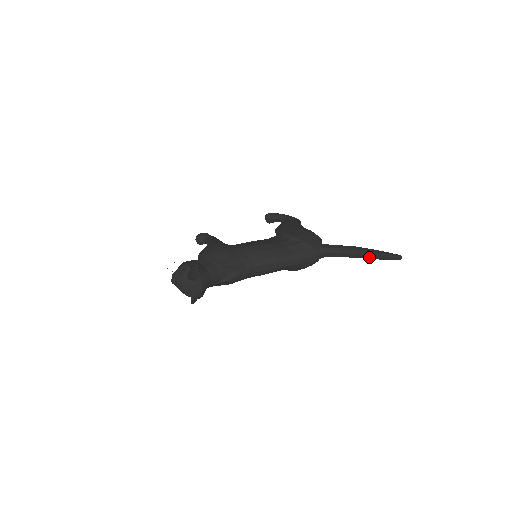
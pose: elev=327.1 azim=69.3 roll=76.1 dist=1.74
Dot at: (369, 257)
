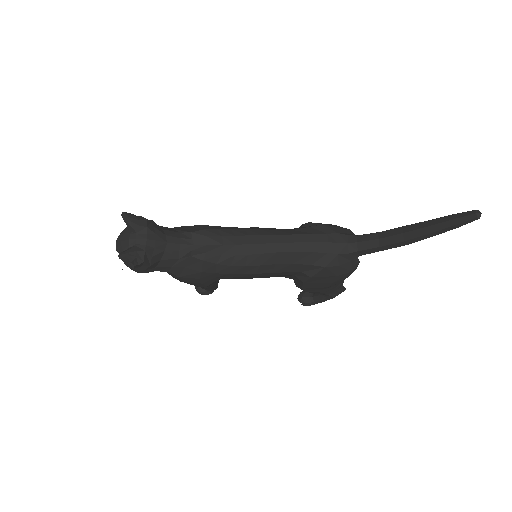
Dot at: (425, 231)
